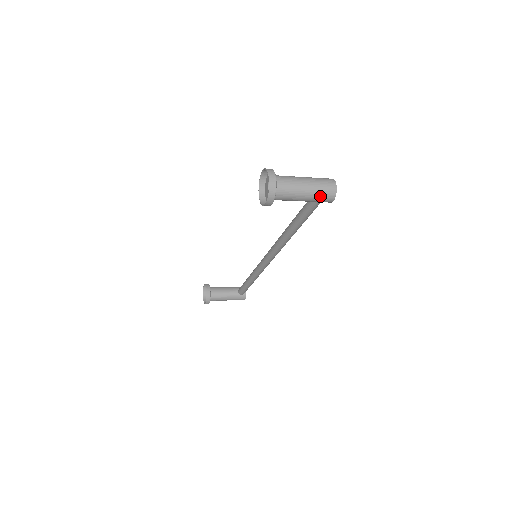
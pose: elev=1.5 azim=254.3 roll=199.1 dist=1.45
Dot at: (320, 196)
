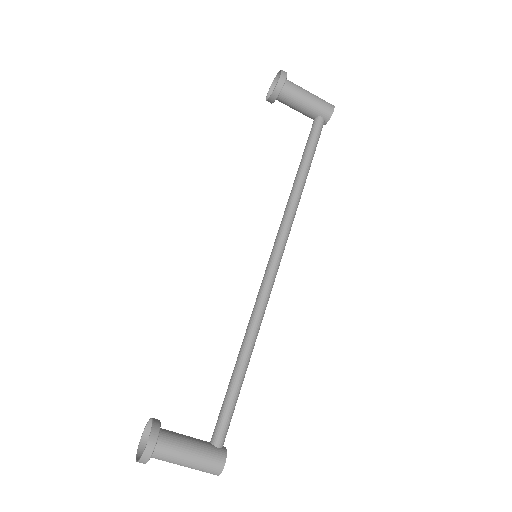
Dot at: (322, 100)
